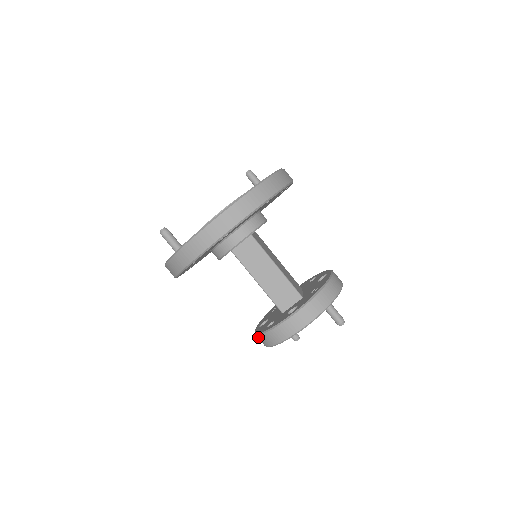
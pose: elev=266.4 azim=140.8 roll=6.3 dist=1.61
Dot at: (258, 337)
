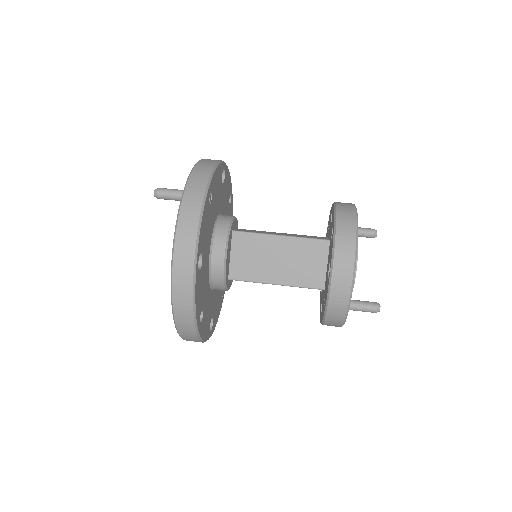
Dot at: (338, 245)
